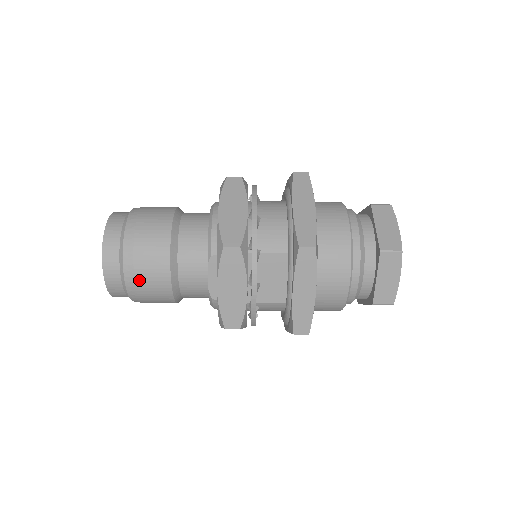
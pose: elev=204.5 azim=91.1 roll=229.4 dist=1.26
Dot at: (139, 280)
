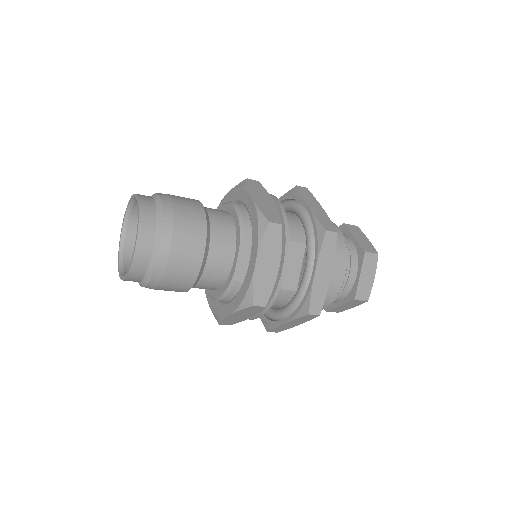
Dot at: (174, 252)
